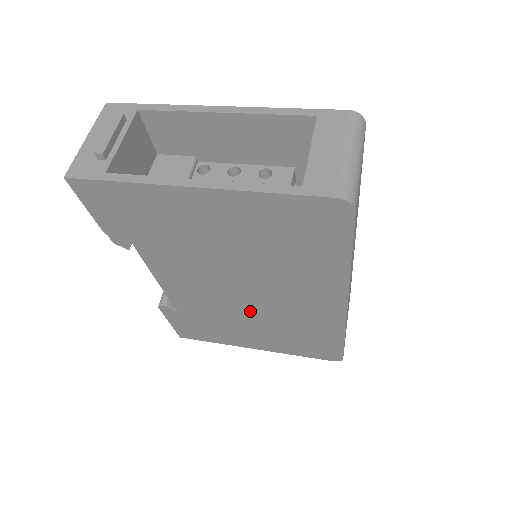
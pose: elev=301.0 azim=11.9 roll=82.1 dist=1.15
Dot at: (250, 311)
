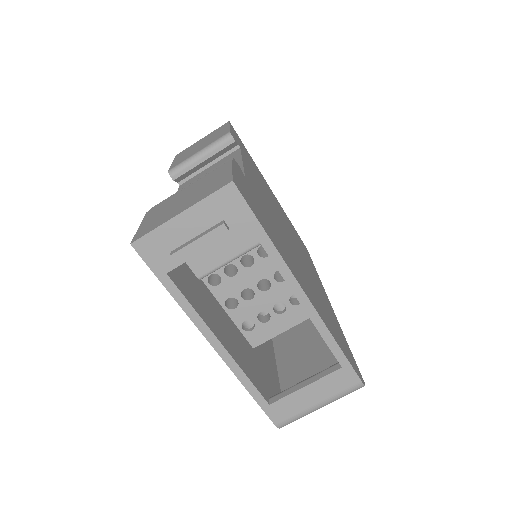
Dot at: occluded
